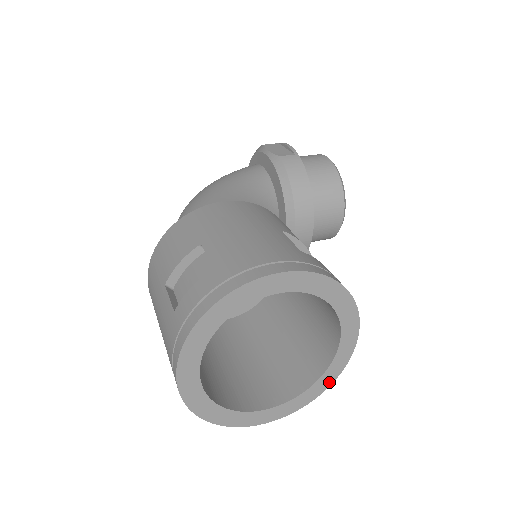
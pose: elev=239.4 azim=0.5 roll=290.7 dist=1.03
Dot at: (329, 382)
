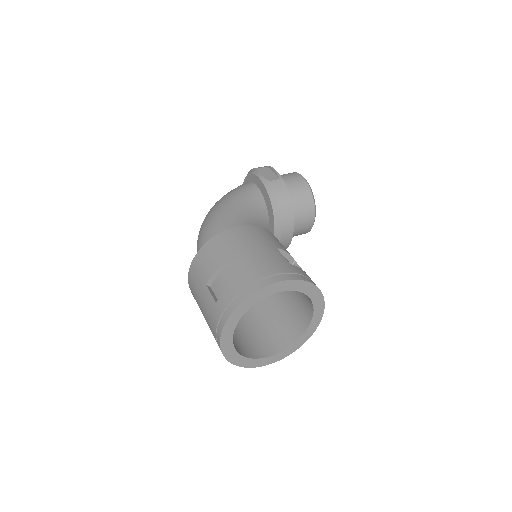
Dot at: (306, 339)
